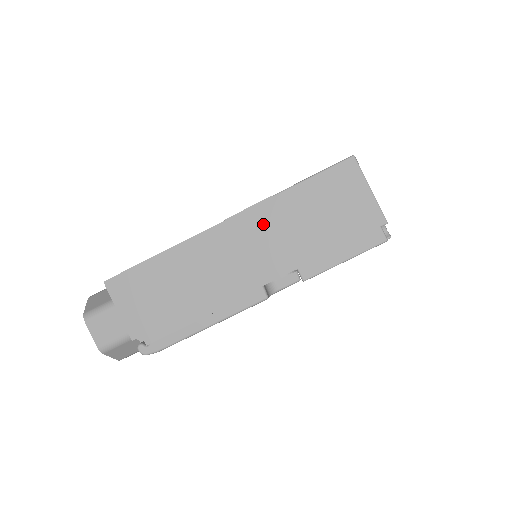
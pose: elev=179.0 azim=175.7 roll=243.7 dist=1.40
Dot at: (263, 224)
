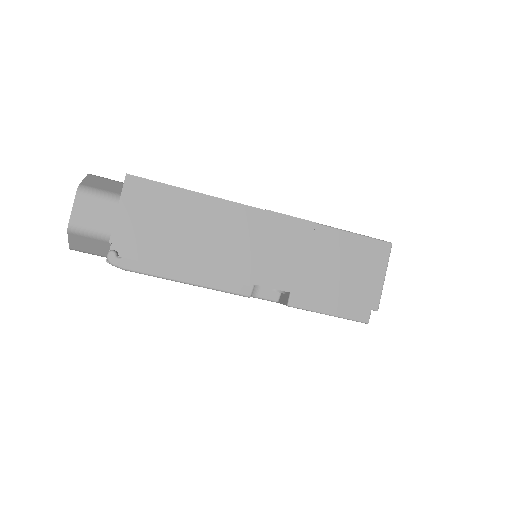
Dot at: (293, 238)
